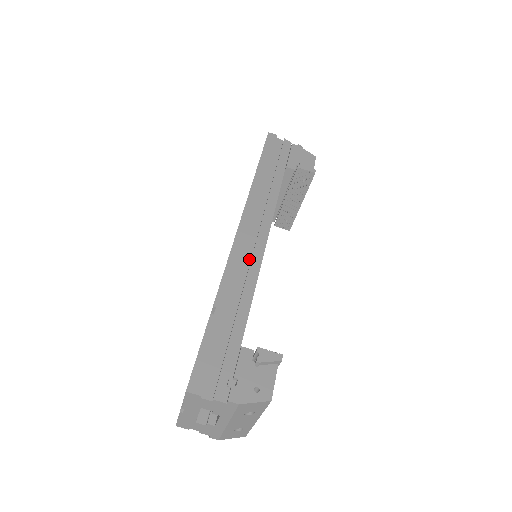
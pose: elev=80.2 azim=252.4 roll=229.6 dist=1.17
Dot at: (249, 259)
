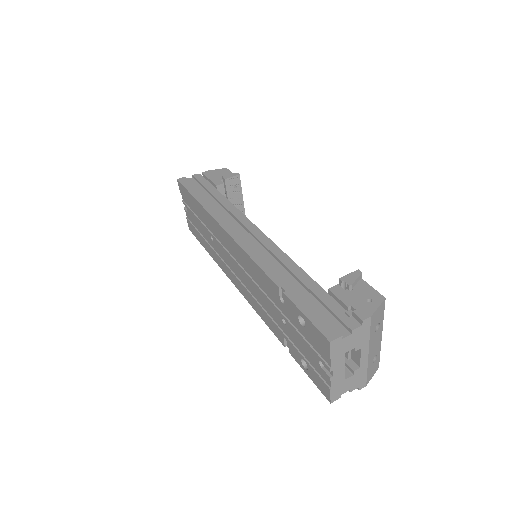
Dot at: (263, 249)
